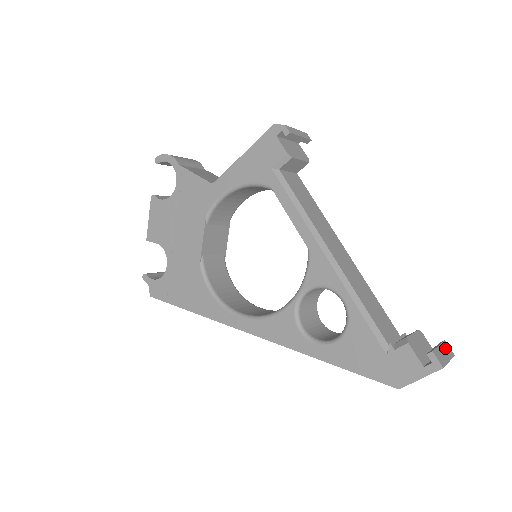
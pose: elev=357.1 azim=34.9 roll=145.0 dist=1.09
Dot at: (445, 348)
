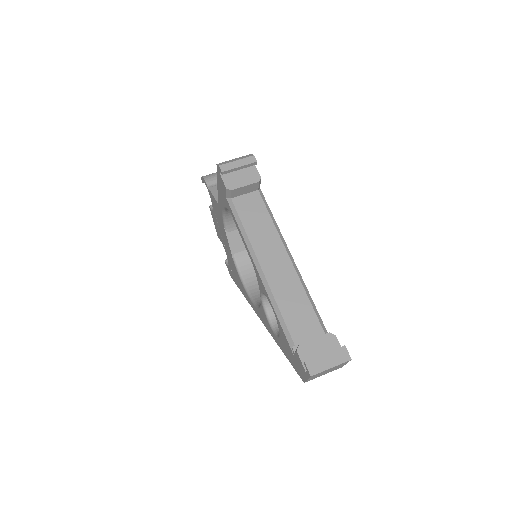
Dot at: (337, 354)
